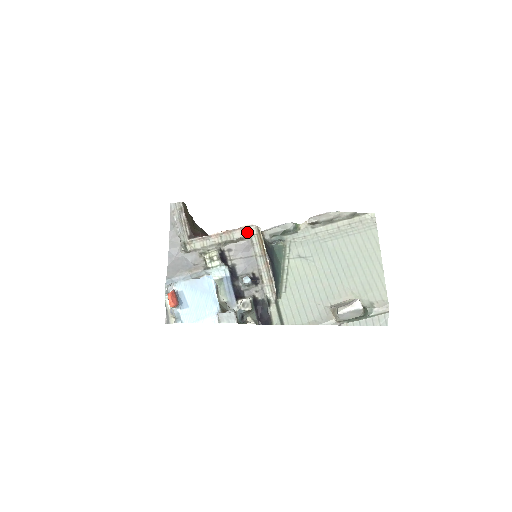
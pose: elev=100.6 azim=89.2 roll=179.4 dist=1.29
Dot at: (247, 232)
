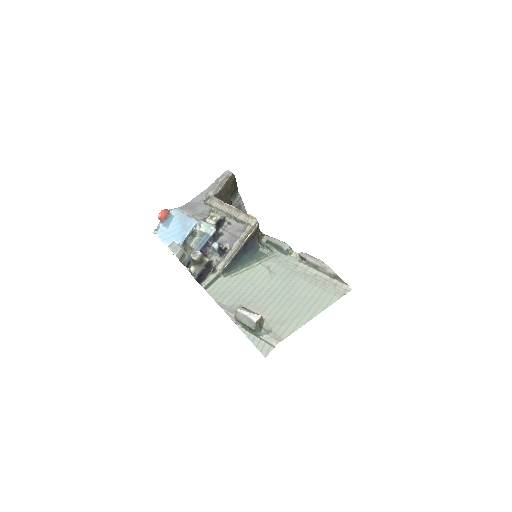
Dot at: (249, 220)
